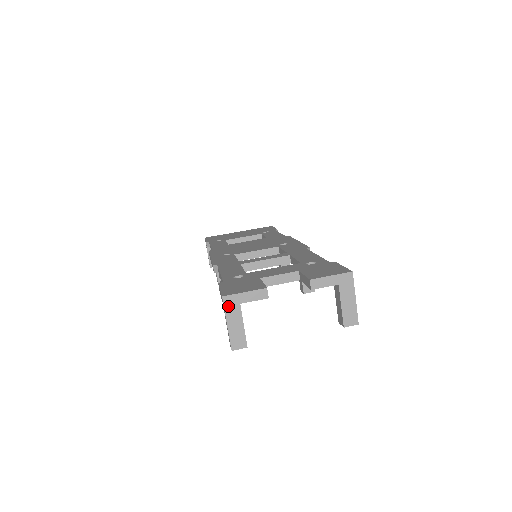
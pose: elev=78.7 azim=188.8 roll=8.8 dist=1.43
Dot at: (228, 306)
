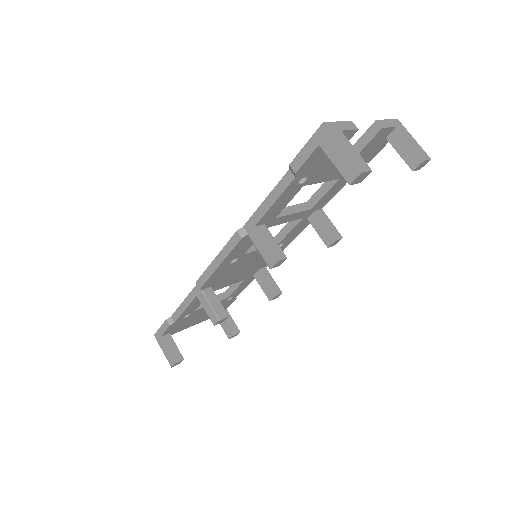
Dot at: (333, 131)
